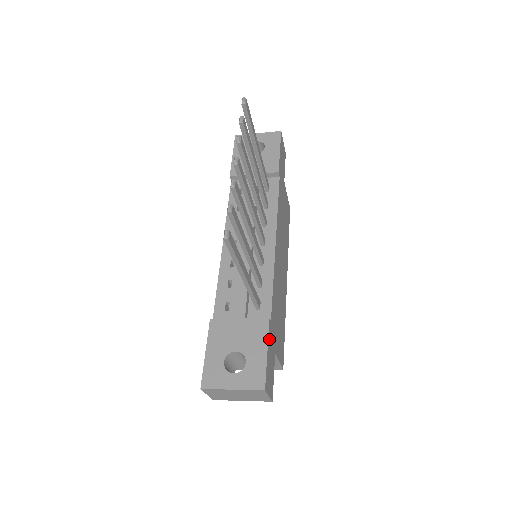
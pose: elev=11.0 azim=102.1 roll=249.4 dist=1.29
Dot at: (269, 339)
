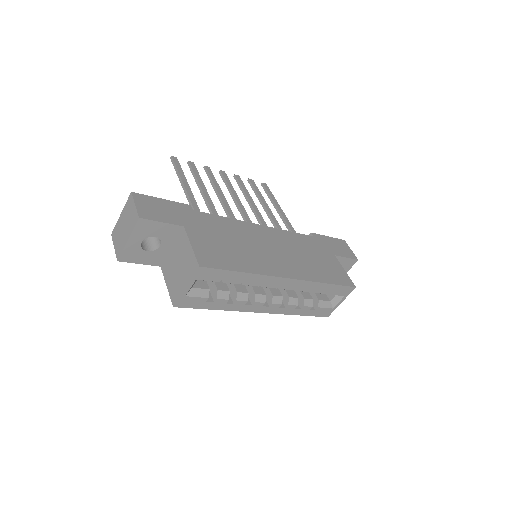
Dot at: (177, 206)
